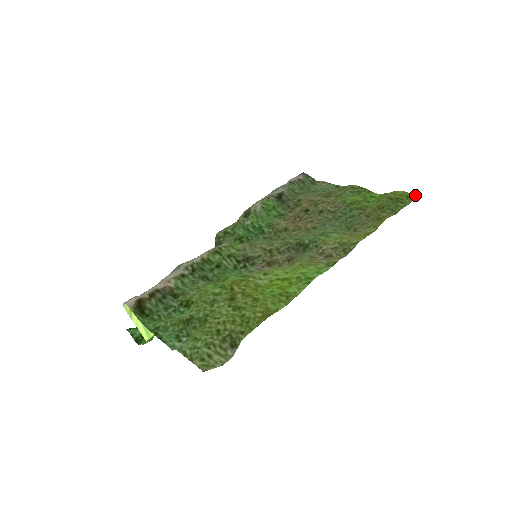
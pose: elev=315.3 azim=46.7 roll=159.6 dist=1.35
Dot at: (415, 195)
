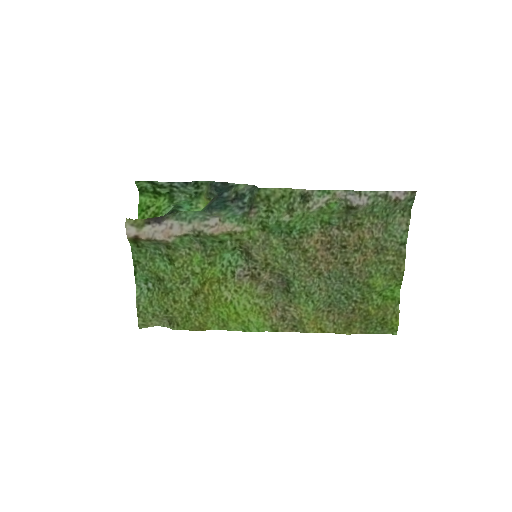
Dot at: (396, 334)
